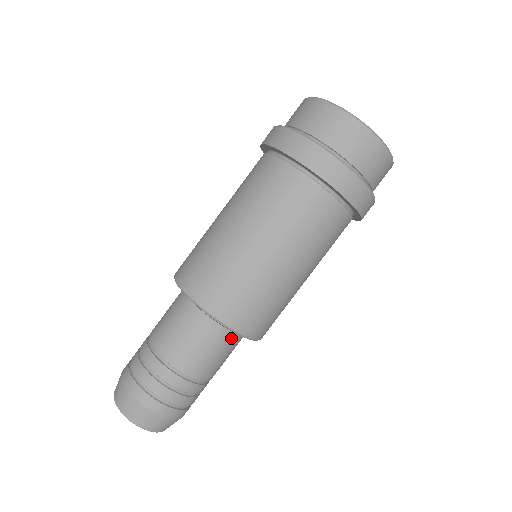
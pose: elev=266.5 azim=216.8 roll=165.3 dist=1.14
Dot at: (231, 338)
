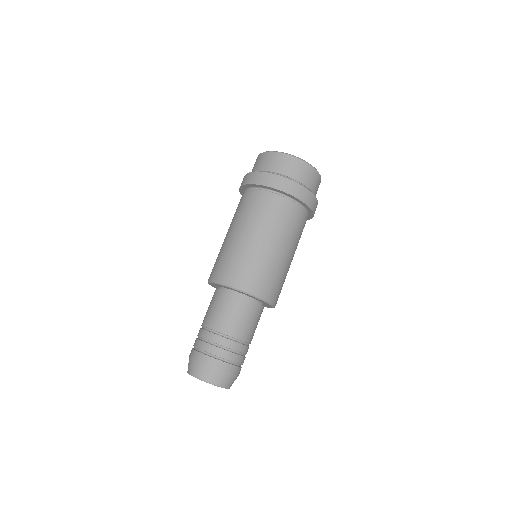
Dot at: (258, 309)
